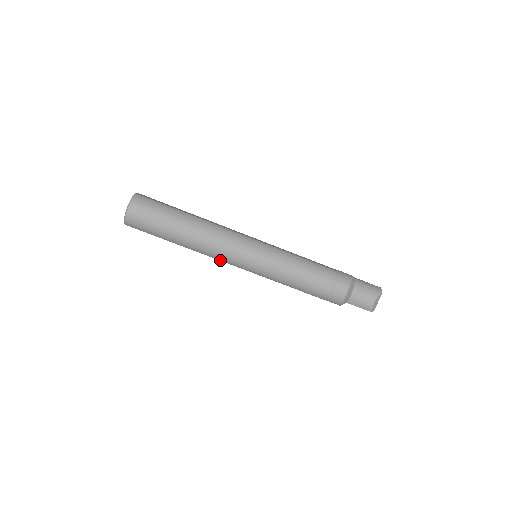
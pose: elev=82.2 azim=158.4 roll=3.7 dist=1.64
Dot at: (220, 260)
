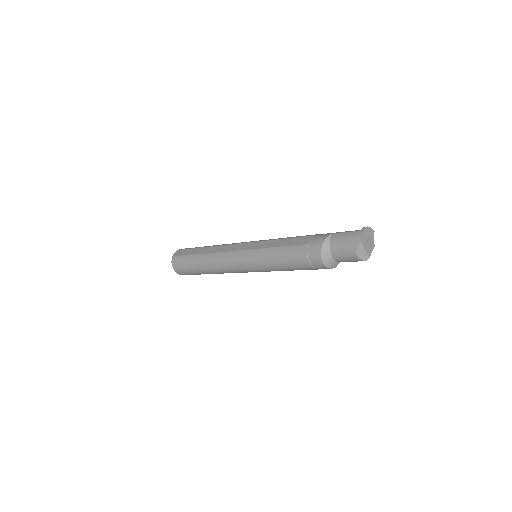
Dot at: occluded
